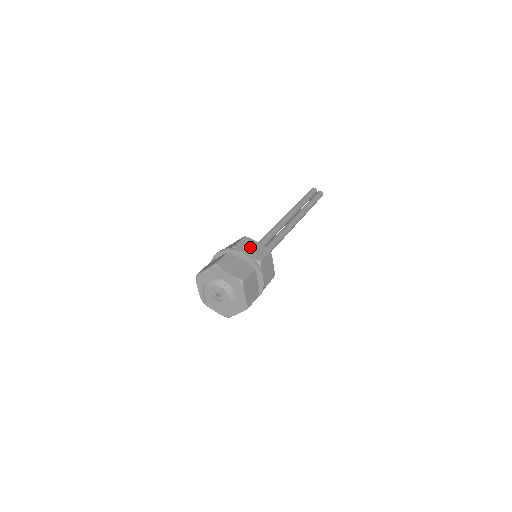
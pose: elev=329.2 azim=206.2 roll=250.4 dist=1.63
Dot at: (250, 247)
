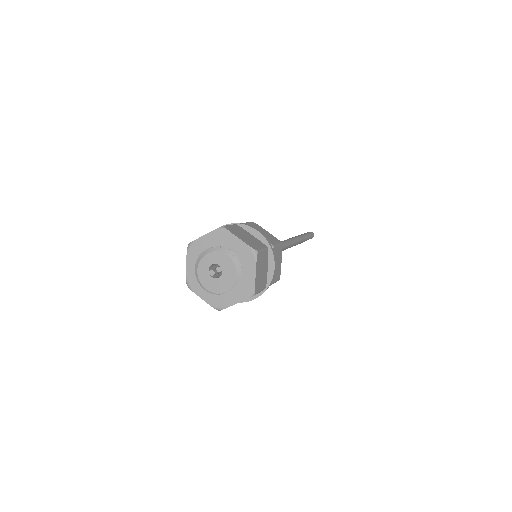
Dot at: occluded
